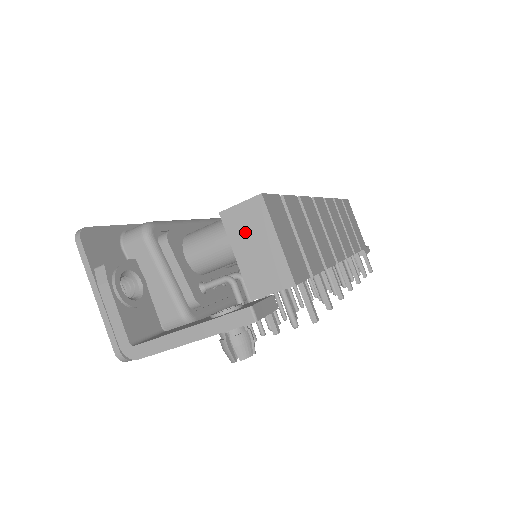
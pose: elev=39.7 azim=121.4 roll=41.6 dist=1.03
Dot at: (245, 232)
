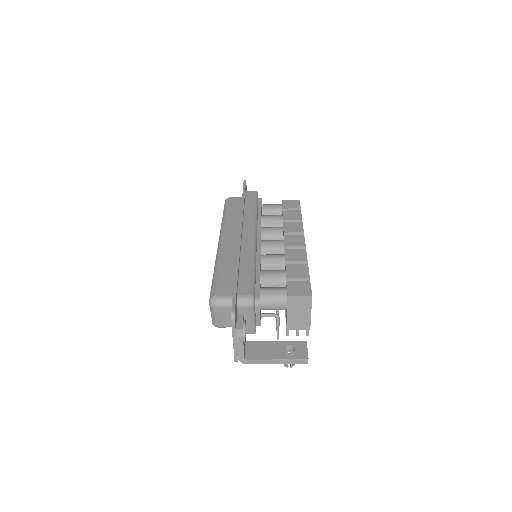
Dot at: (297, 307)
